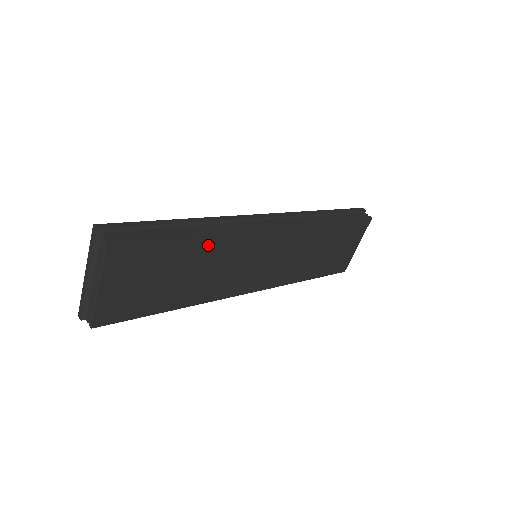
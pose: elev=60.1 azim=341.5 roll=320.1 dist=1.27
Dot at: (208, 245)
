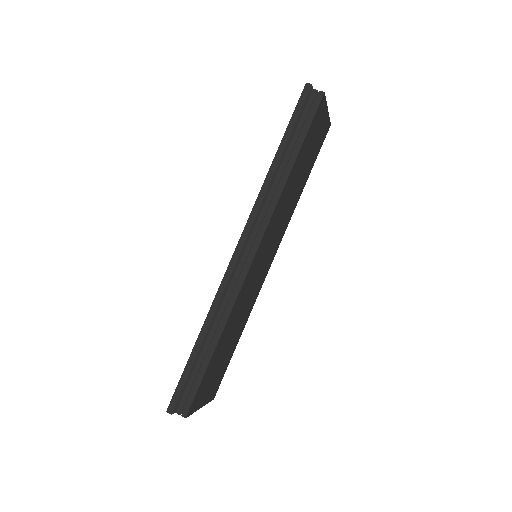
Dot at: (227, 328)
